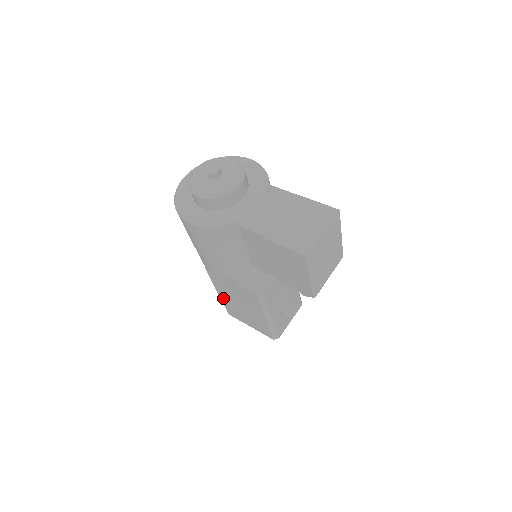
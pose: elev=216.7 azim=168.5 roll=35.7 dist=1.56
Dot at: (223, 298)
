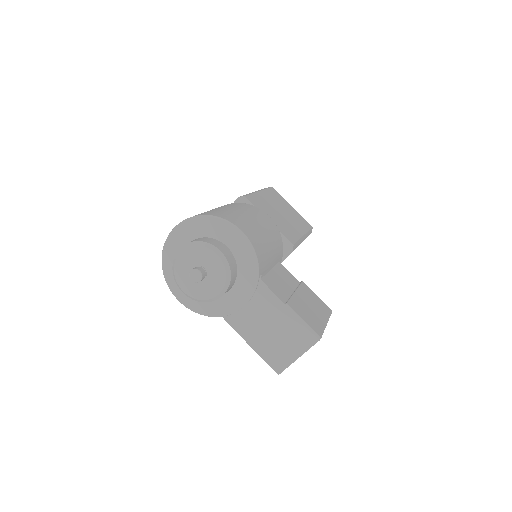
Dot at: occluded
